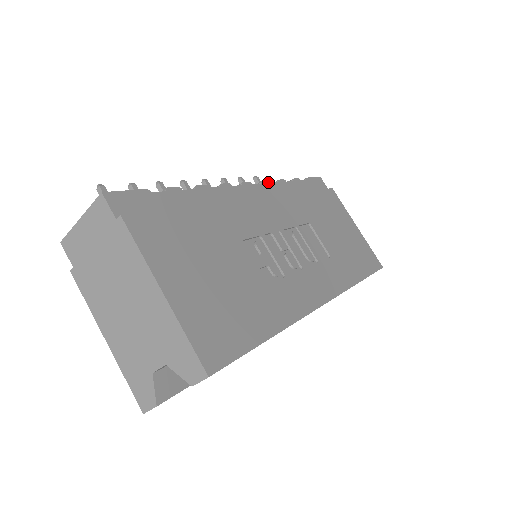
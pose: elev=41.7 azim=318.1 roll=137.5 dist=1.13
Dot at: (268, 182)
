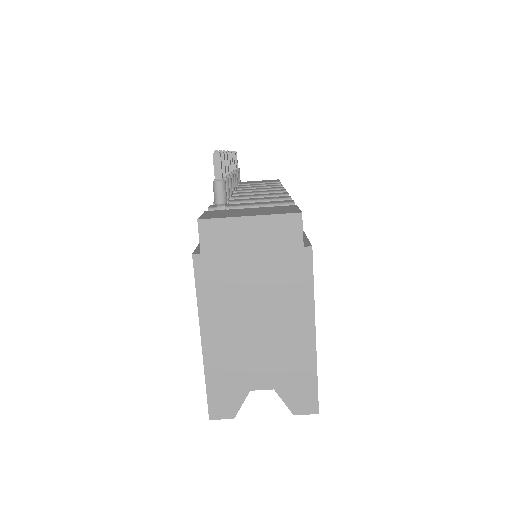
Dot at: occluded
